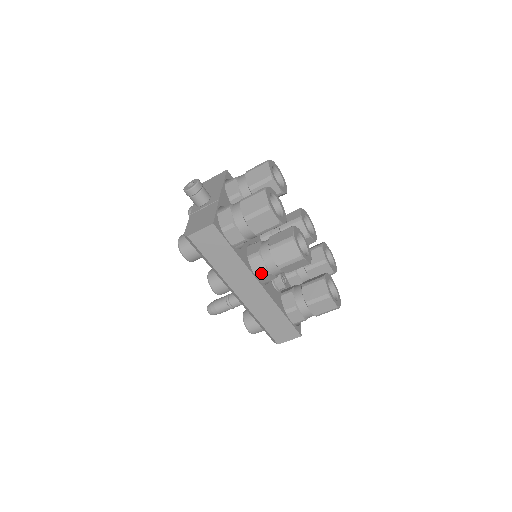
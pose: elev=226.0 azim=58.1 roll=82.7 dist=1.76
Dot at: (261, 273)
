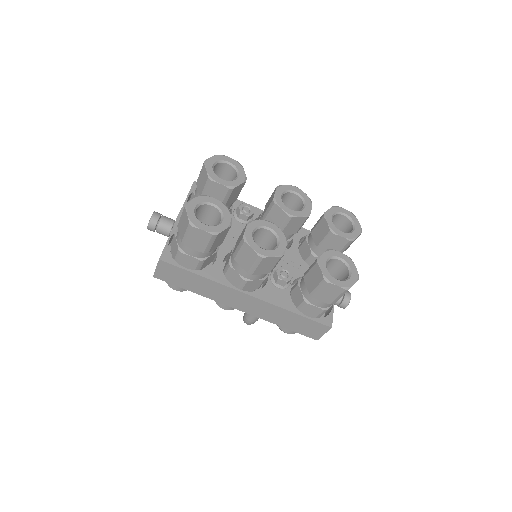
Dot at: (240, 283)
